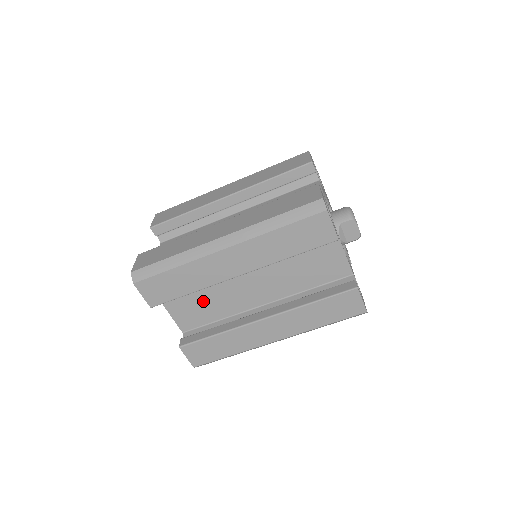
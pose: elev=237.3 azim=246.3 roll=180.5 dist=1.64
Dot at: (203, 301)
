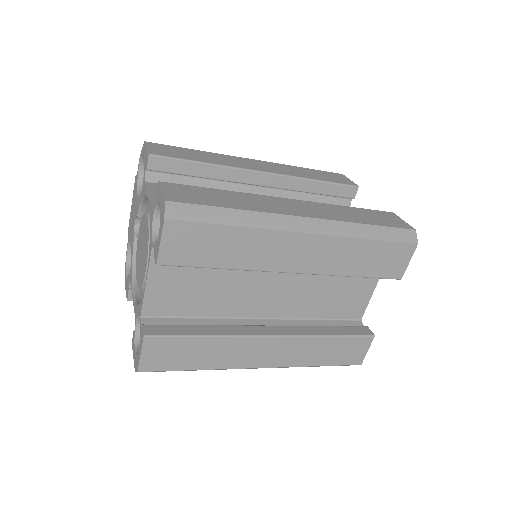
Dot at: (202, 284)
